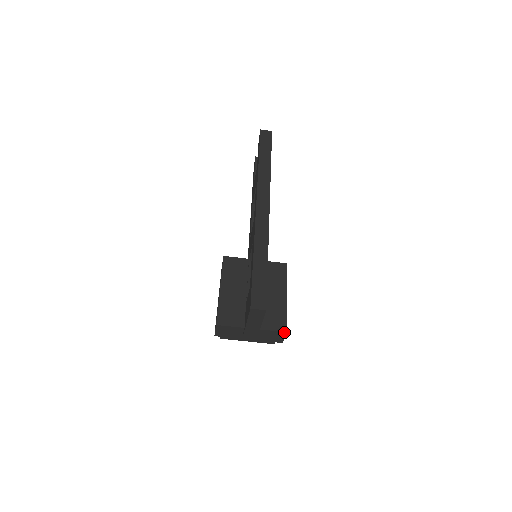
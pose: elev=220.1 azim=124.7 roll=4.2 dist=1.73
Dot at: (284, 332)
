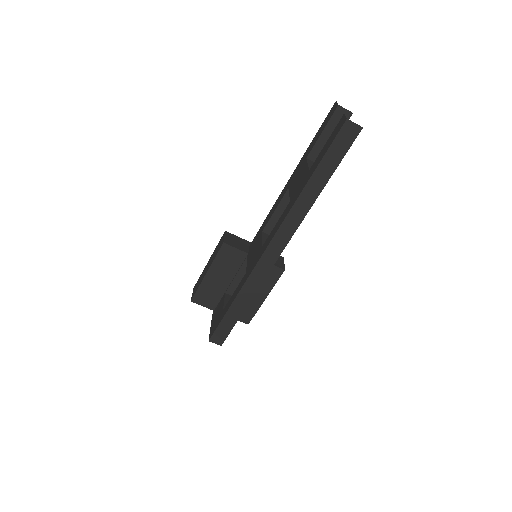
Dot at: (246, 323)
